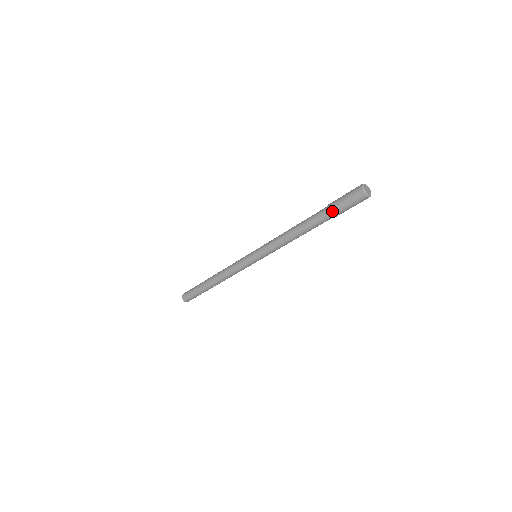
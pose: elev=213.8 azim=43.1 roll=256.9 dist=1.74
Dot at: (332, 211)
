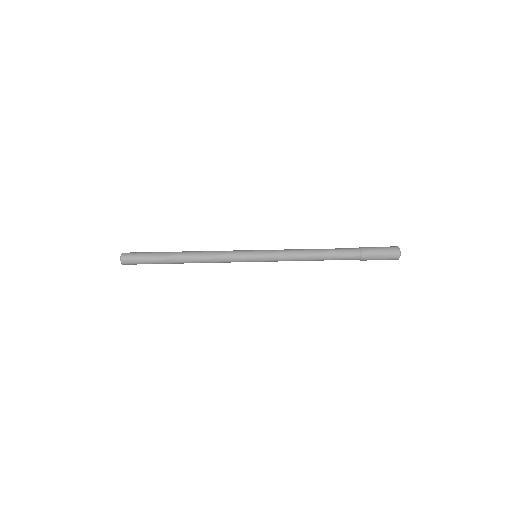
Dot at: (364, 260)
